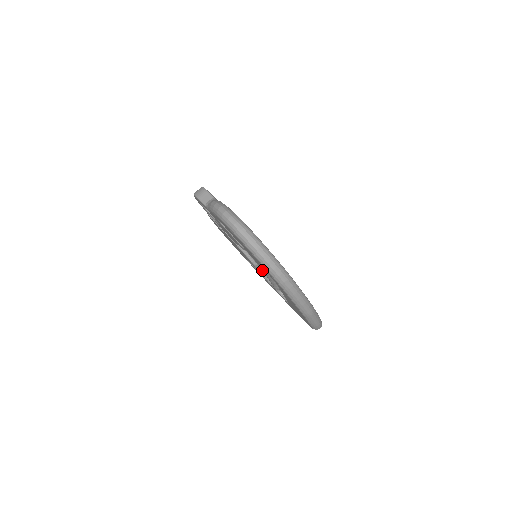
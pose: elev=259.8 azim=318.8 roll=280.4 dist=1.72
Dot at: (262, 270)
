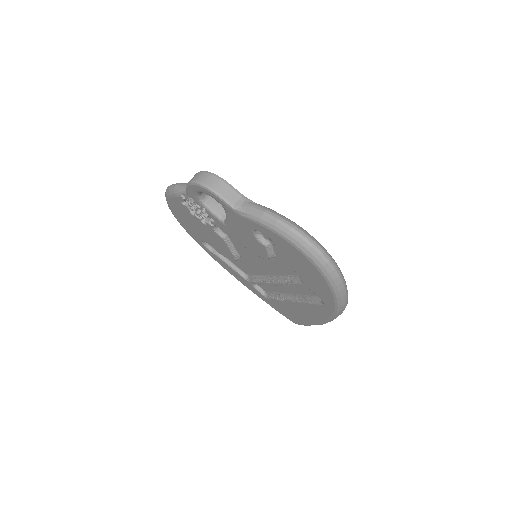
Dot at: (236, 261)
